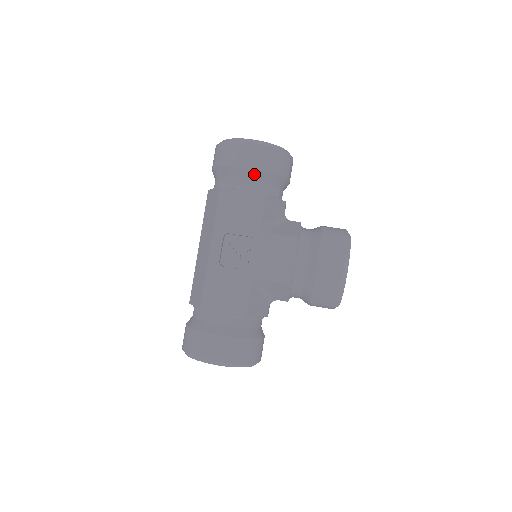
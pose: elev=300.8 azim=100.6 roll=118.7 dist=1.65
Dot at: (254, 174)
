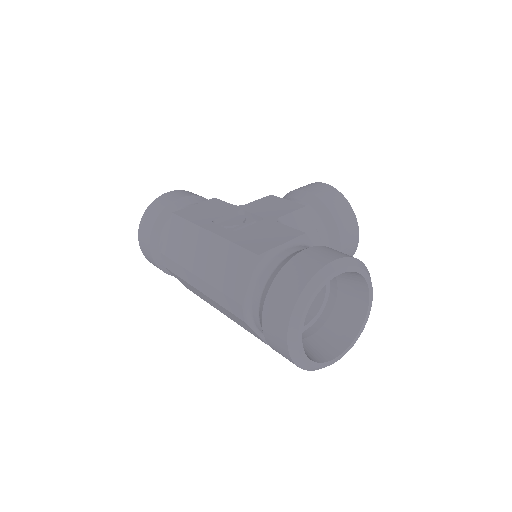
Dot at: (192, 199)
